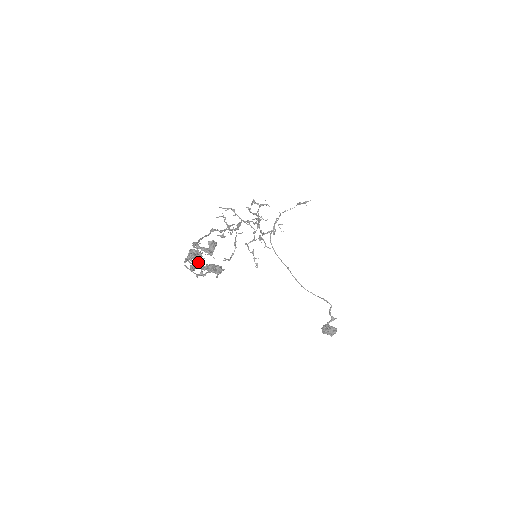
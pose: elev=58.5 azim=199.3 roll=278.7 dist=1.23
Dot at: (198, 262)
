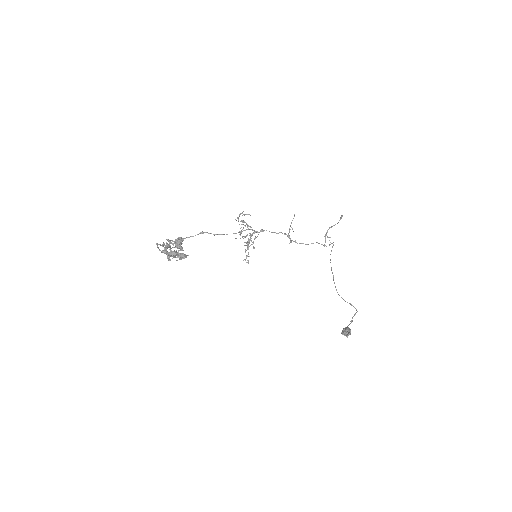
Dot at: (164, 250)
